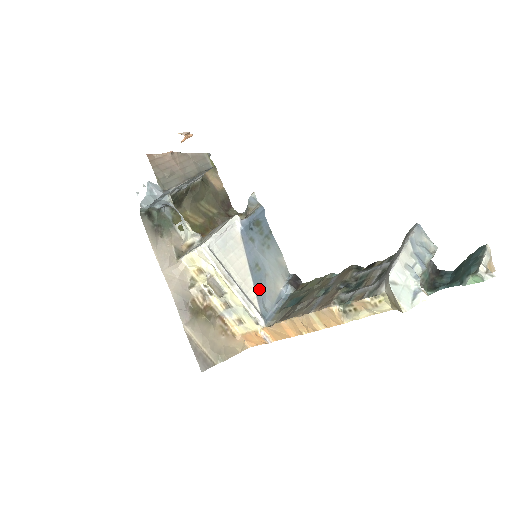
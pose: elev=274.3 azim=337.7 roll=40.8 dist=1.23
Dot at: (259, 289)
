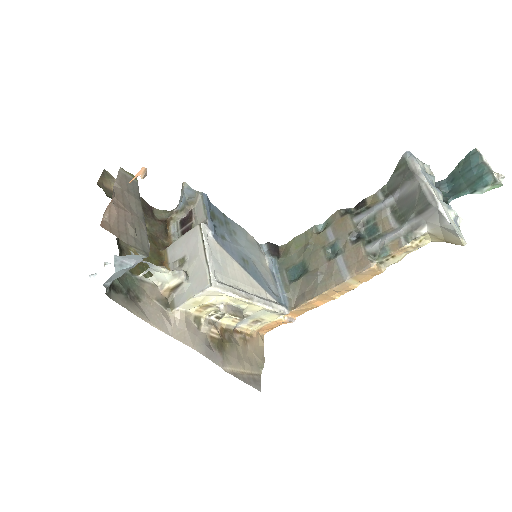
Dot at: (261, 282)
